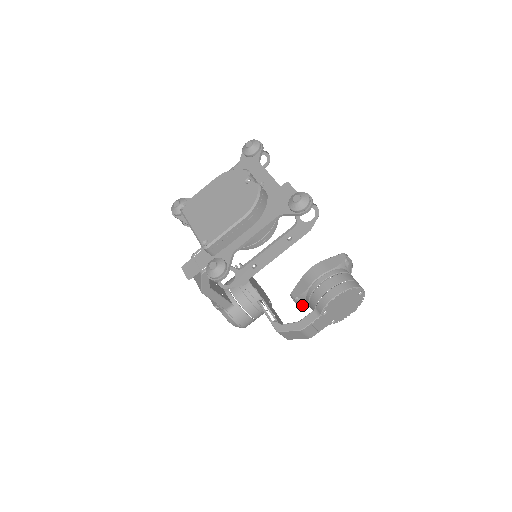
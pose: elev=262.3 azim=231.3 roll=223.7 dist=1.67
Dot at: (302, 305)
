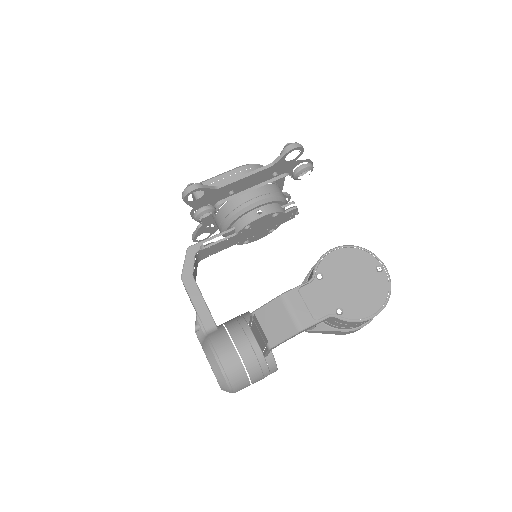
Dot at: (308, 330)
